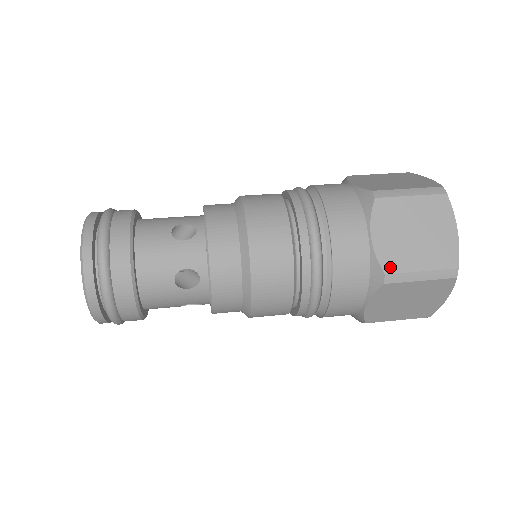
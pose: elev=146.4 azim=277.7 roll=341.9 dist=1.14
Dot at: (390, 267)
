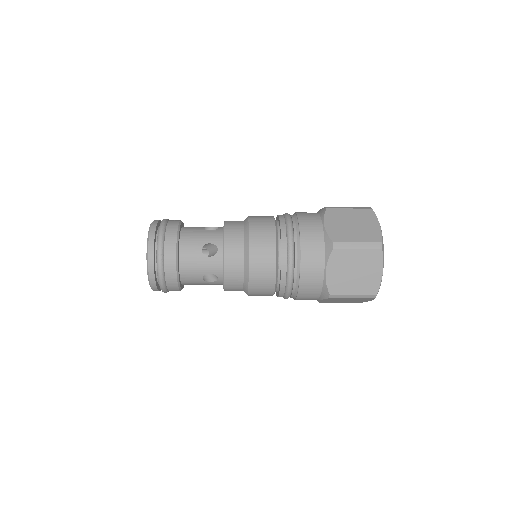
Dot at: occluded
